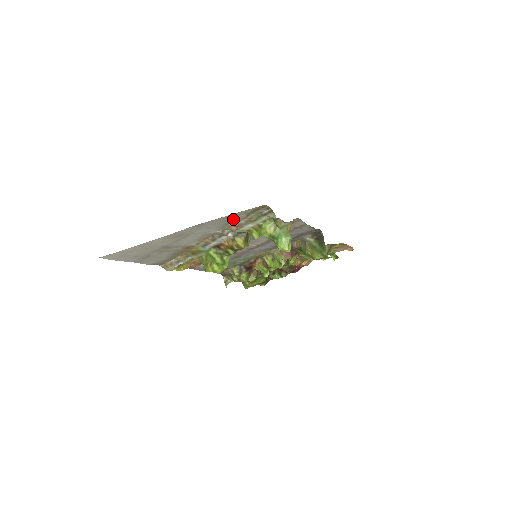
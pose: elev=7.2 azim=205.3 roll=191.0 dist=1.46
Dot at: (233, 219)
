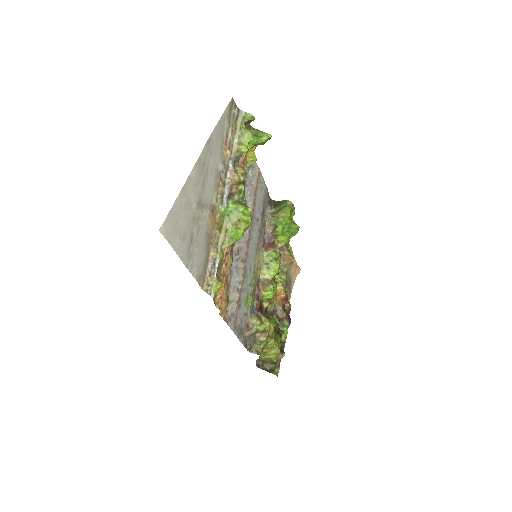
Dot at: (223, 133)
